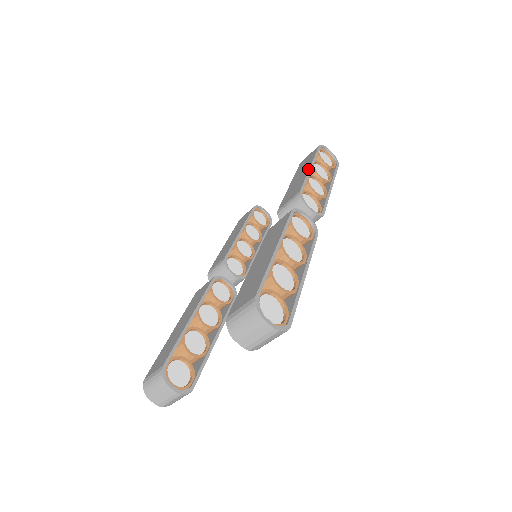
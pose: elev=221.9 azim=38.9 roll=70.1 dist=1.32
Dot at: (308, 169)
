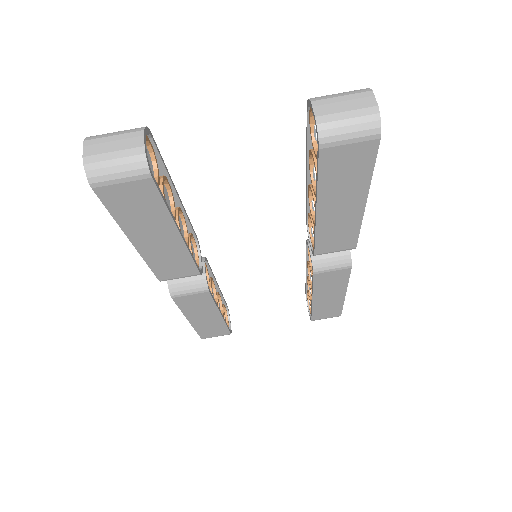
Dot at: occluded
